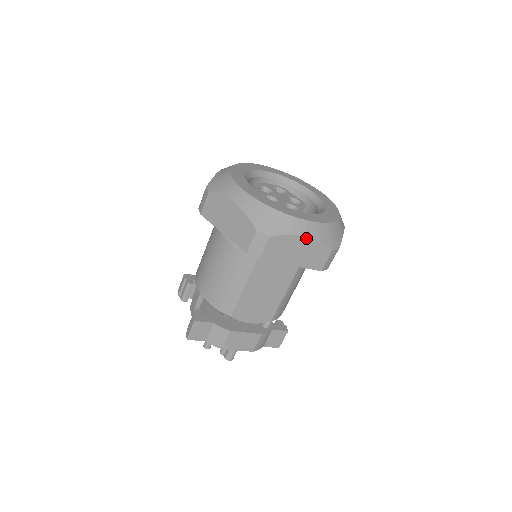
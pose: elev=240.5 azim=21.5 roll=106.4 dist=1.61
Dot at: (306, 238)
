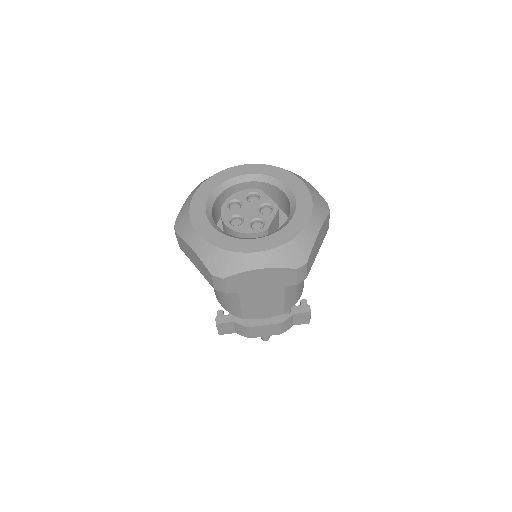
Dot at: (261, 270)
